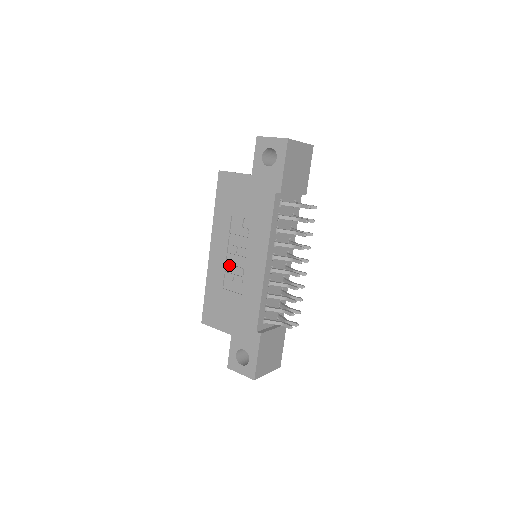
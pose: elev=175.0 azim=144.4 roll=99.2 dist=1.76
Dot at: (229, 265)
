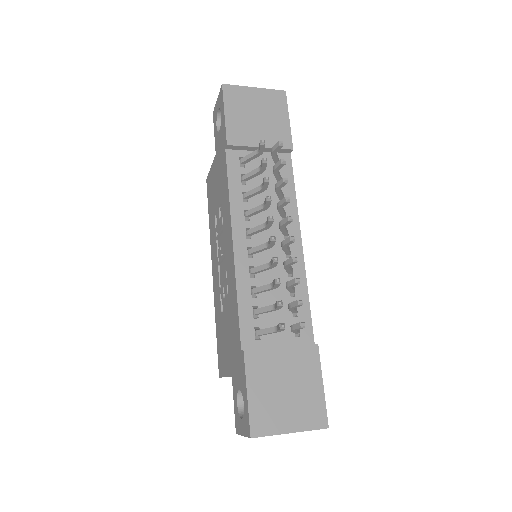
Dot at: (220, 276)
